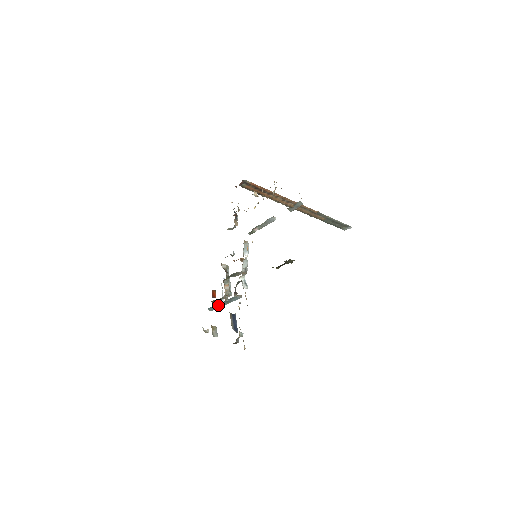
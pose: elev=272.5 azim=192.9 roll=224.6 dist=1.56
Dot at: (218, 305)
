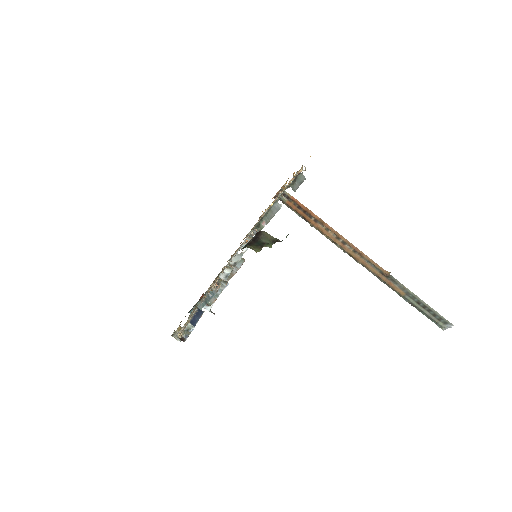
Dot at: (198, 306)
